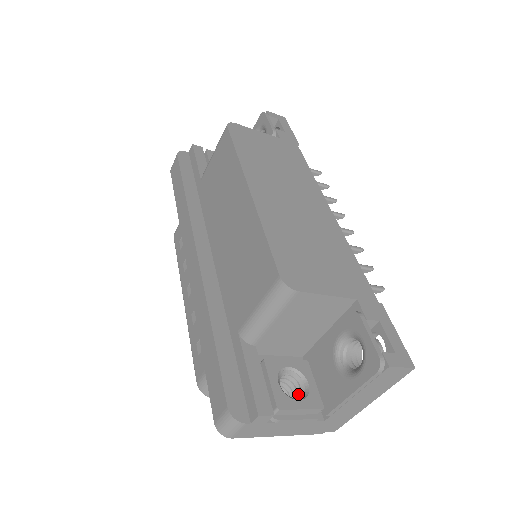
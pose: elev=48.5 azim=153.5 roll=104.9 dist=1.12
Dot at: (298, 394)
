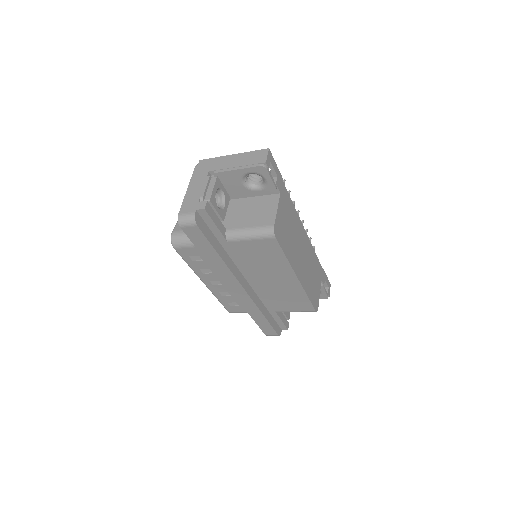
Dot at: occluded
